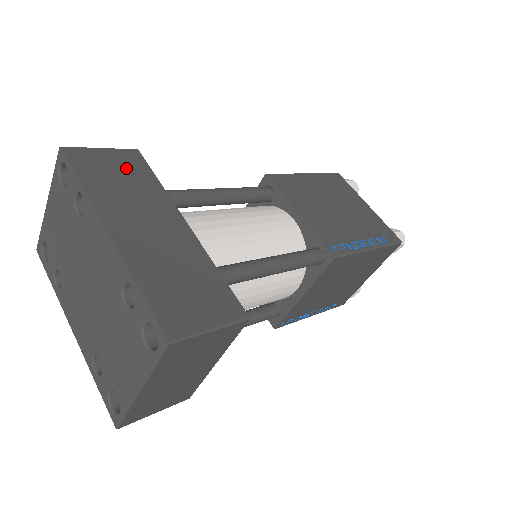
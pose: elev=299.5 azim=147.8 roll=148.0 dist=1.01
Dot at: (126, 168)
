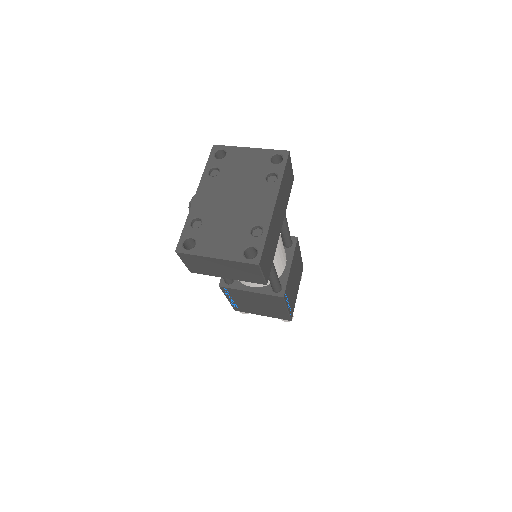
Dot at: (289, 183)
